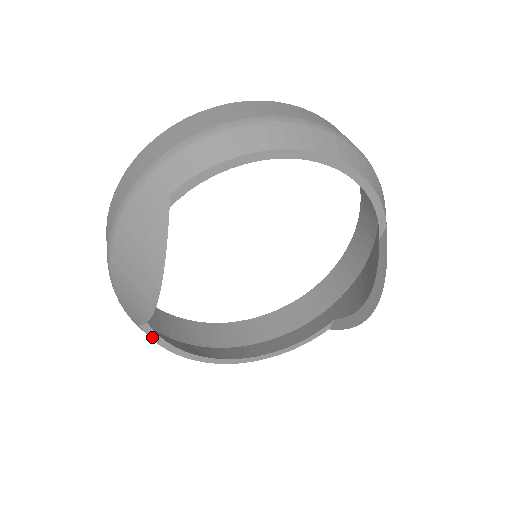
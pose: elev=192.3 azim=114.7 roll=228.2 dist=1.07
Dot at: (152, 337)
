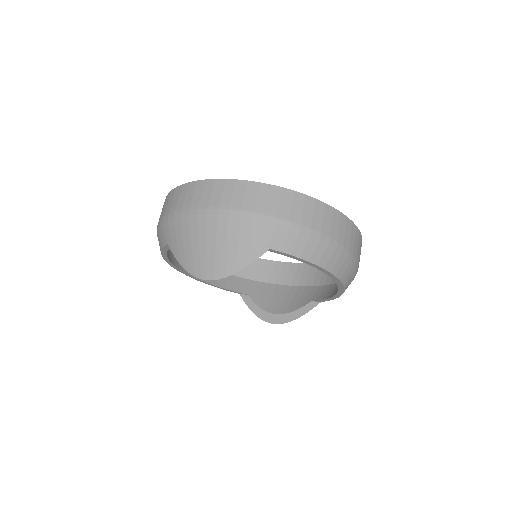
Dot at: (164, 248)
